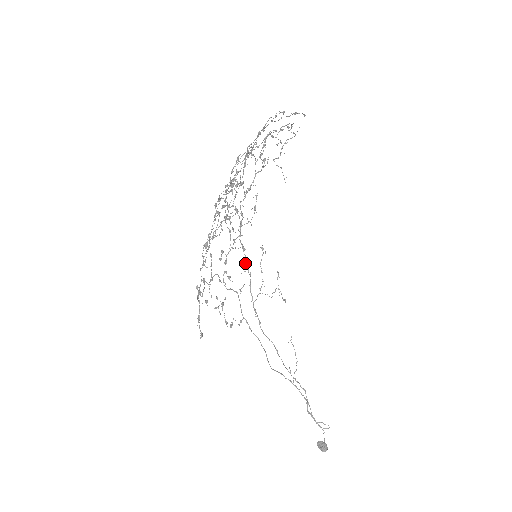
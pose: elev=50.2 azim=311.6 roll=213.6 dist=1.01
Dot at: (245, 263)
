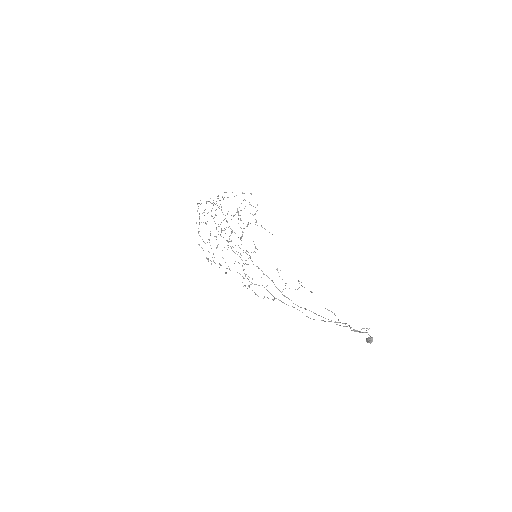
Dot at: occluded
